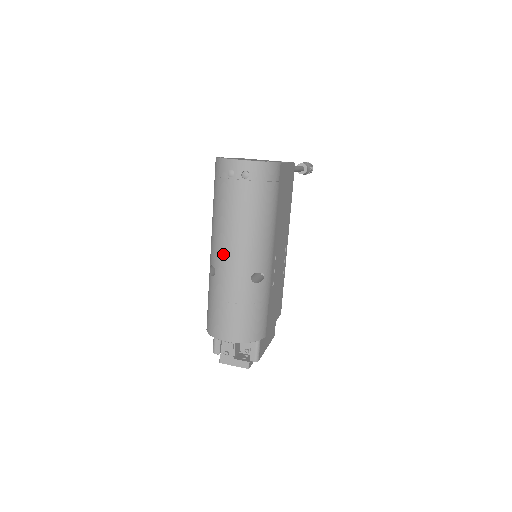
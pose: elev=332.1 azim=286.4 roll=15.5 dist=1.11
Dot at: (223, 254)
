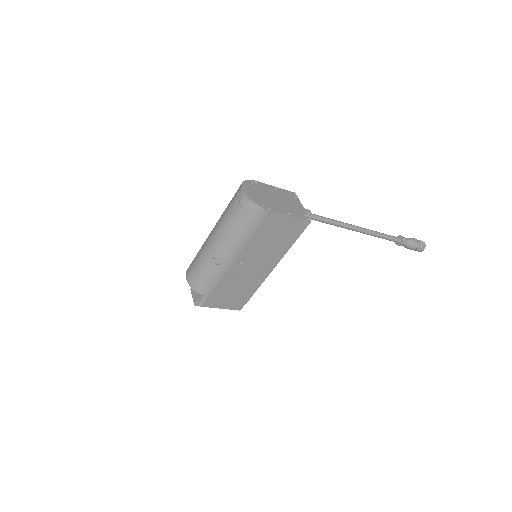
Dot at: (211, 233)
